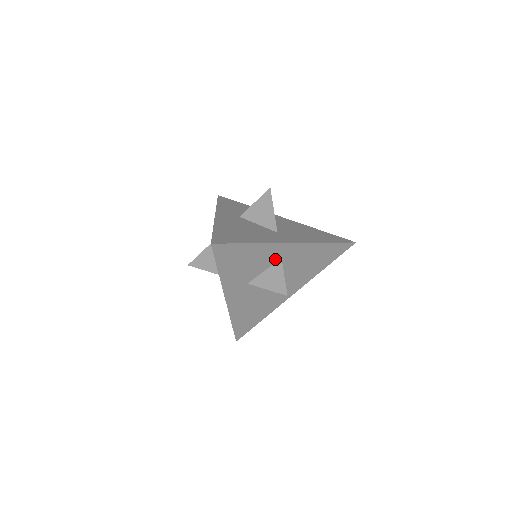
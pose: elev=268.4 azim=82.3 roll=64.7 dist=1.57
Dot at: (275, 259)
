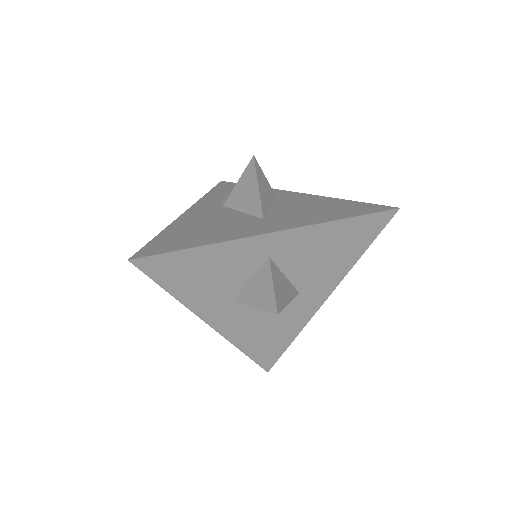
Dot at: (258, 260)
